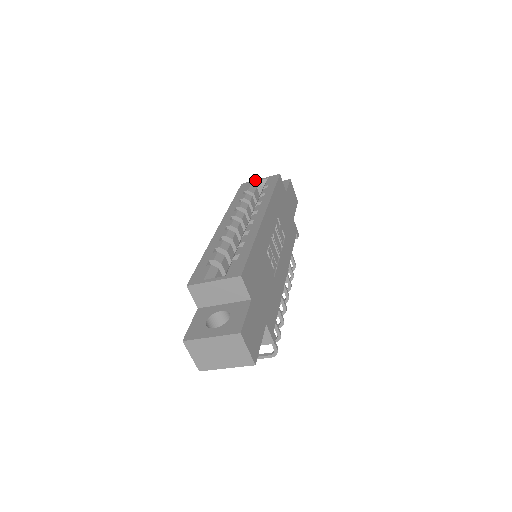
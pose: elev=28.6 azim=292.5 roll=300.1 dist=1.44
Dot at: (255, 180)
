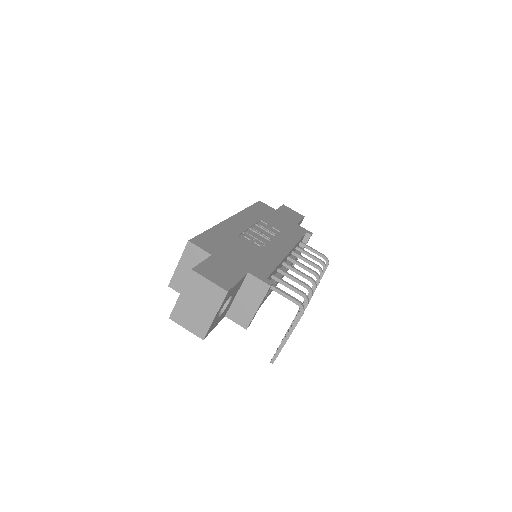
Dot at: occluded
